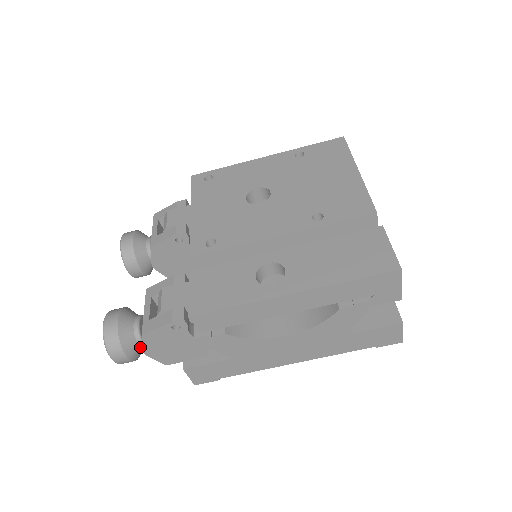
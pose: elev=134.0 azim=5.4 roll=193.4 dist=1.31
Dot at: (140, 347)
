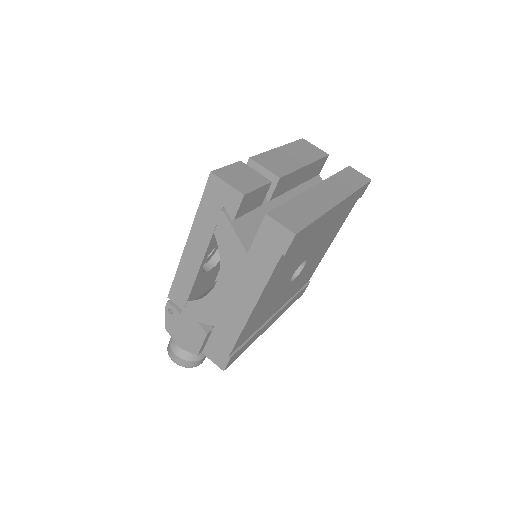
Dot at: occluded
